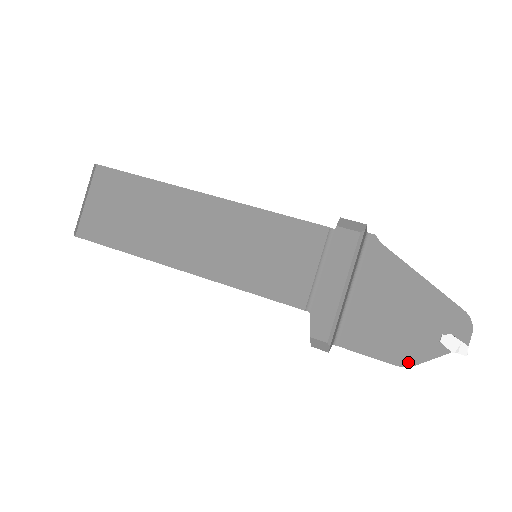
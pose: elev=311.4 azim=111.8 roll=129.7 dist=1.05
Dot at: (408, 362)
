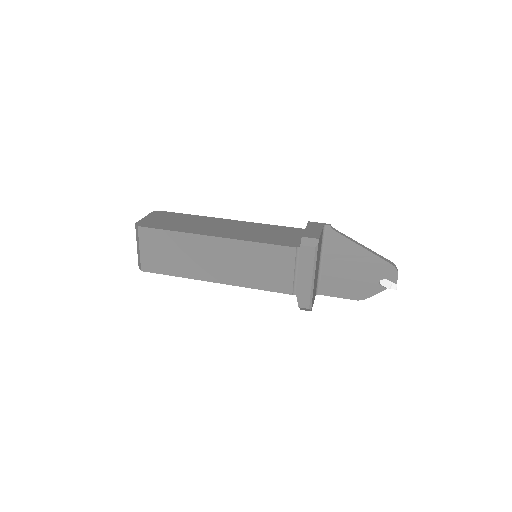
Dot at: (362, 297)
